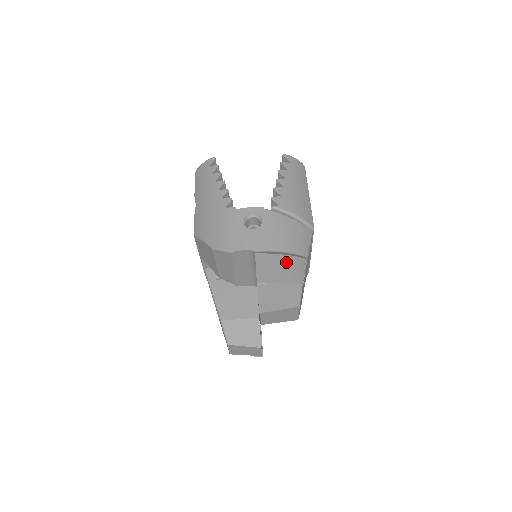
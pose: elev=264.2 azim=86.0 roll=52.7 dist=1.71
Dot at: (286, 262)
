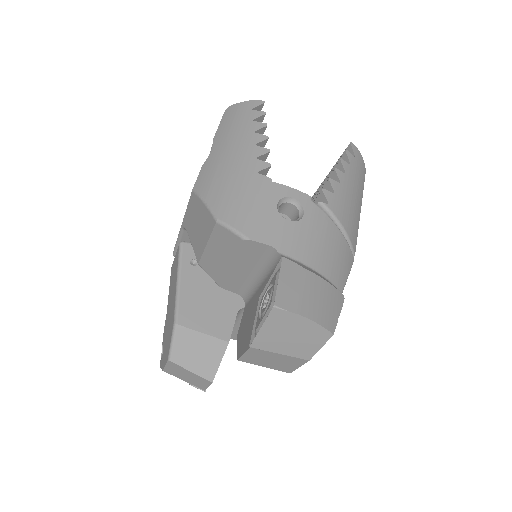
Dot at: (321, 289)
